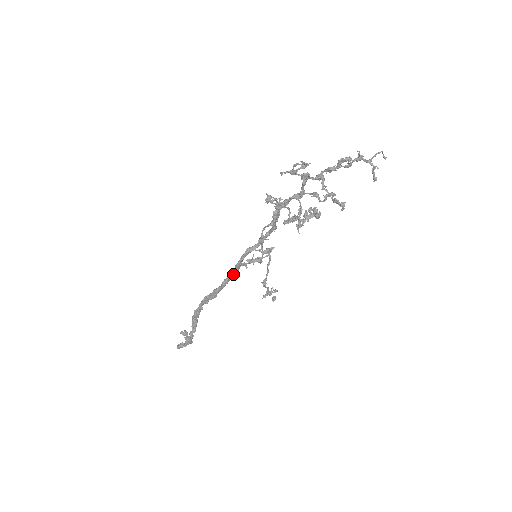
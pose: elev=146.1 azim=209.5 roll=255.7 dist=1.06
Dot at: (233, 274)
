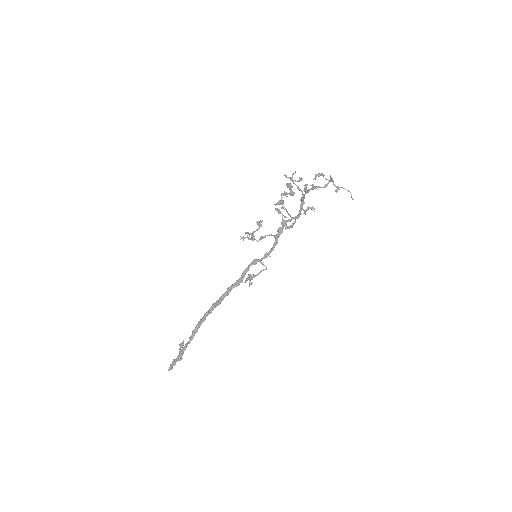
Dot at: (238, 283)
